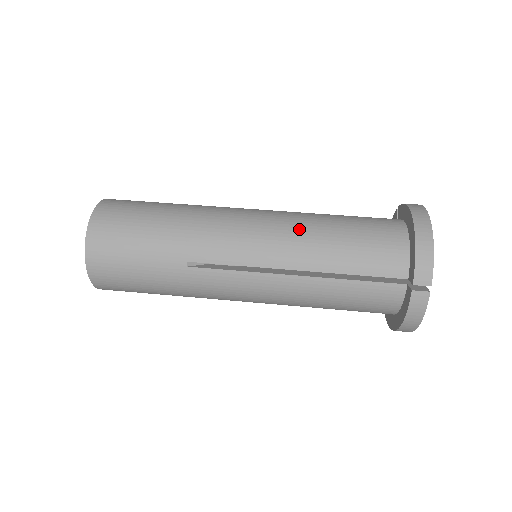
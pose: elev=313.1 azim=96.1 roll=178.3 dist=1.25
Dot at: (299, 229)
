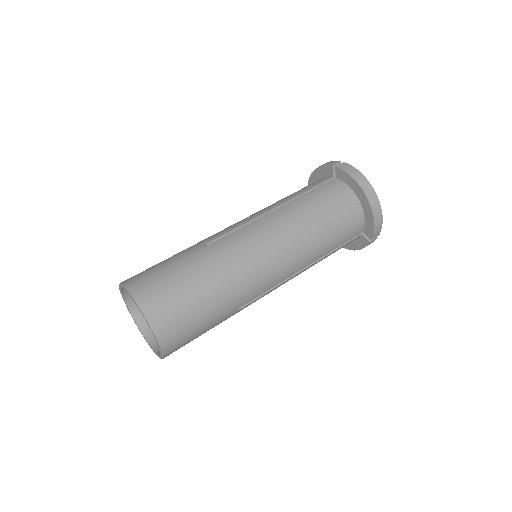
Dot at: (302, 241)
